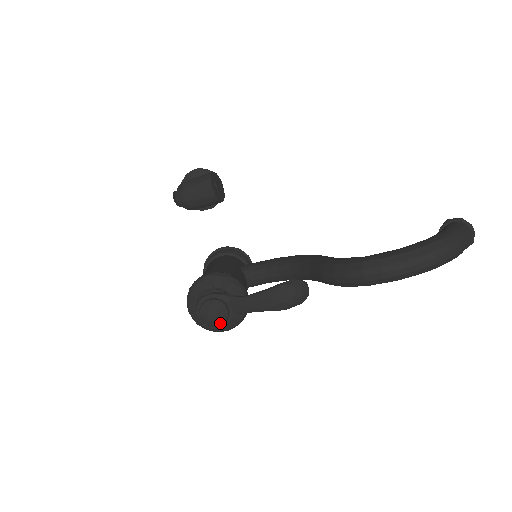
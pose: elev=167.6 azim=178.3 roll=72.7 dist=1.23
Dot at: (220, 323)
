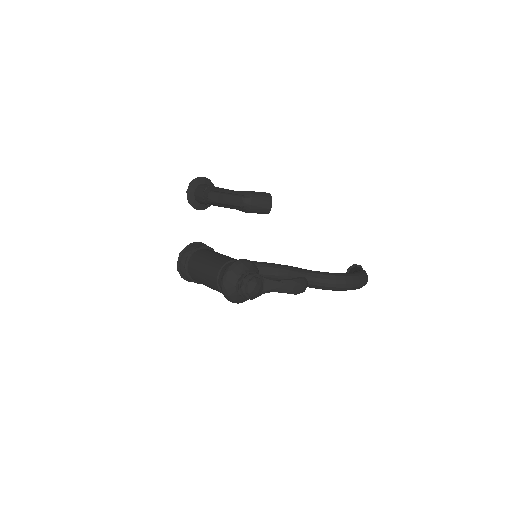
Dot at: (257, 295)
